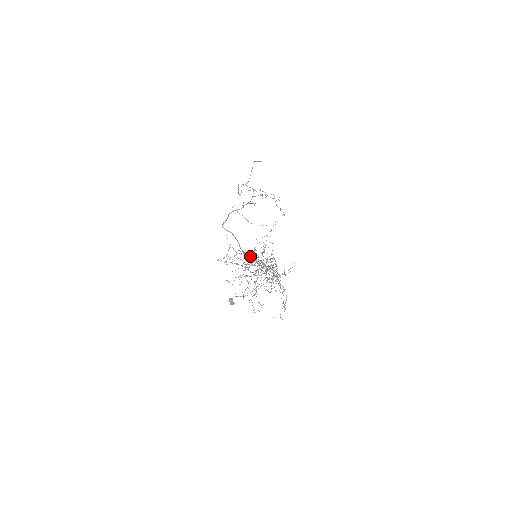
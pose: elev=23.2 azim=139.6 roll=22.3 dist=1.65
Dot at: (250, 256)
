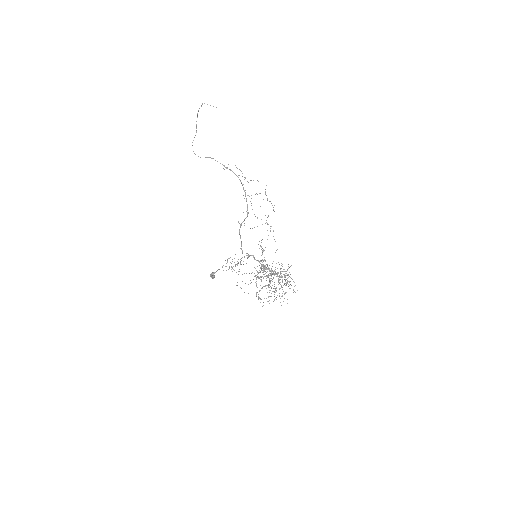
Dot at: (249, 255)
